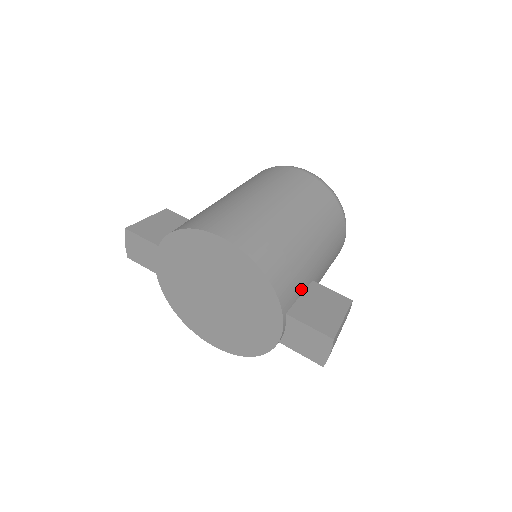
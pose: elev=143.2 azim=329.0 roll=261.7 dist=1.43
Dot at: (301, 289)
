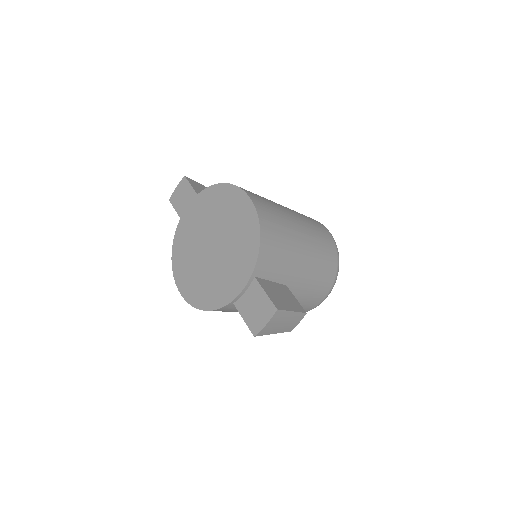
Dot at: (275, 277)
